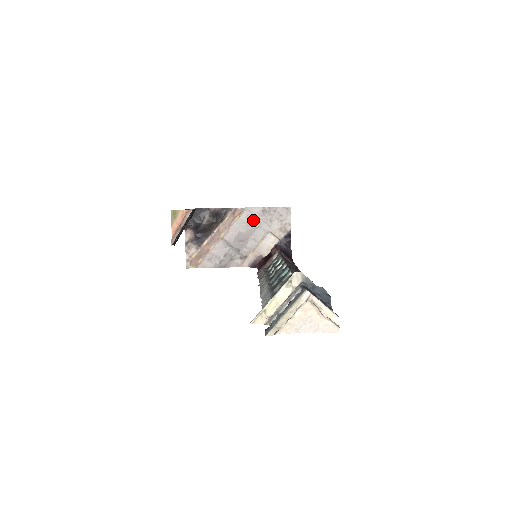
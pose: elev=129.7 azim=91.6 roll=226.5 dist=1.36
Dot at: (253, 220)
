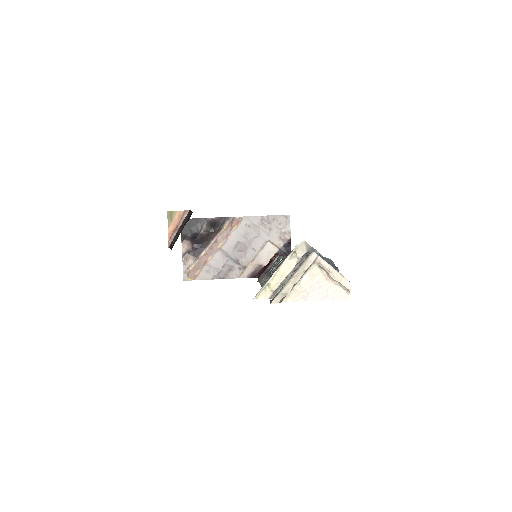
Dot at: (251, 229)
